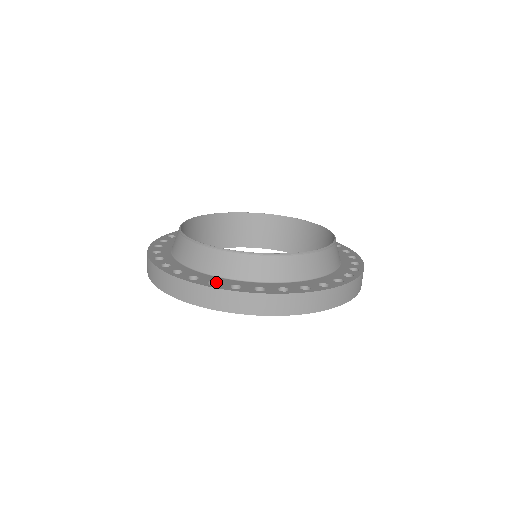
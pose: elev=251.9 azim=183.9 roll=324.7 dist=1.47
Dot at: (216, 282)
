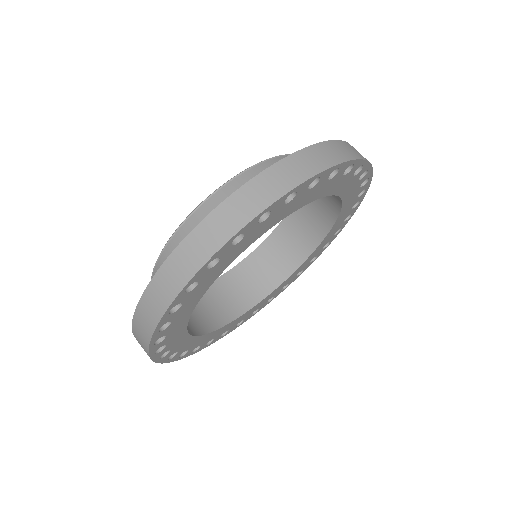
Dot at: occluded
